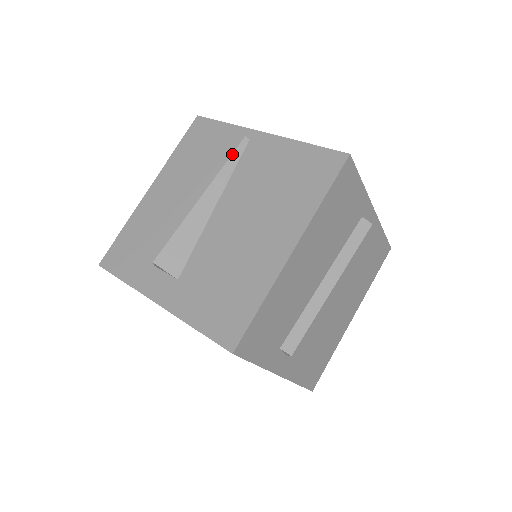
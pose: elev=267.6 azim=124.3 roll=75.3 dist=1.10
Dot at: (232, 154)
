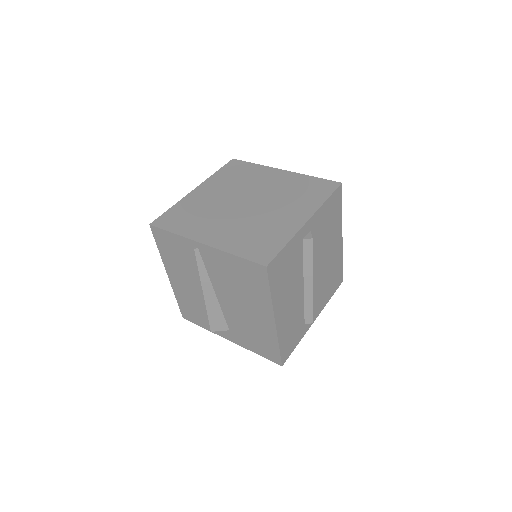
Dot at: (197, 263)
